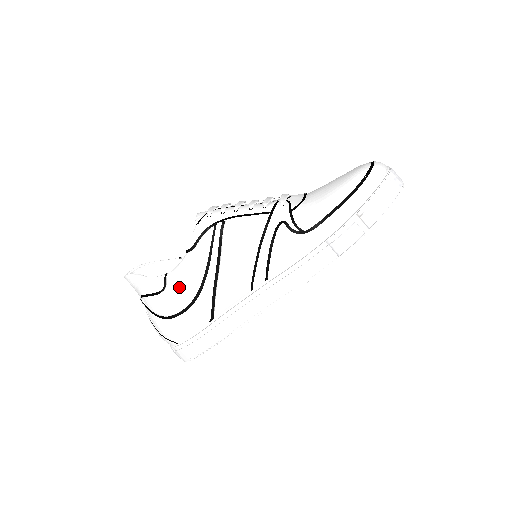
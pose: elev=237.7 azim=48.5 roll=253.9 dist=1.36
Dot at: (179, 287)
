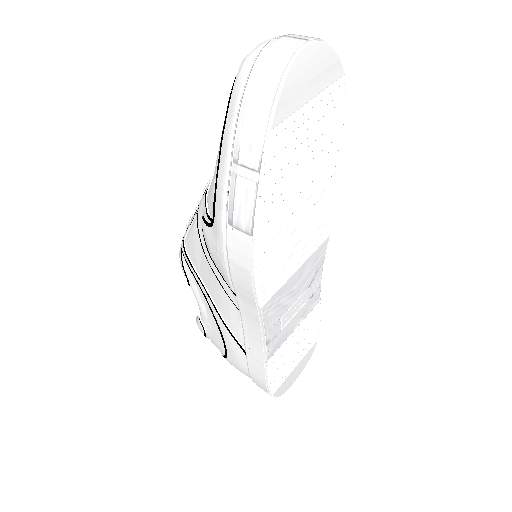
Dot at: (209, 324)
